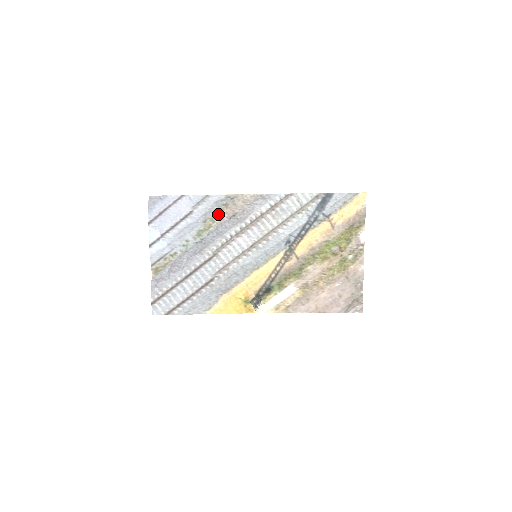
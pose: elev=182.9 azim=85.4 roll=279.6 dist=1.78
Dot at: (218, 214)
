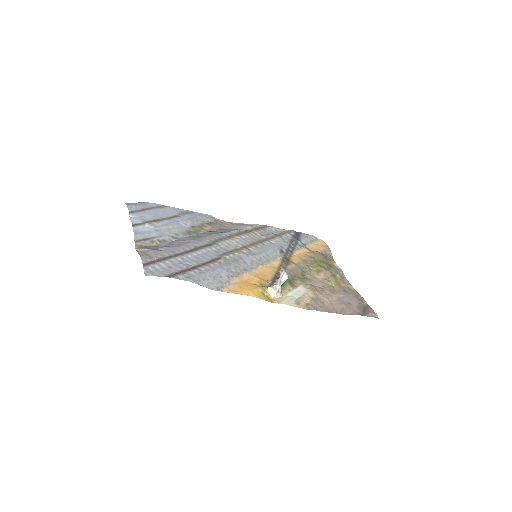
Dot at: (205, 226)
